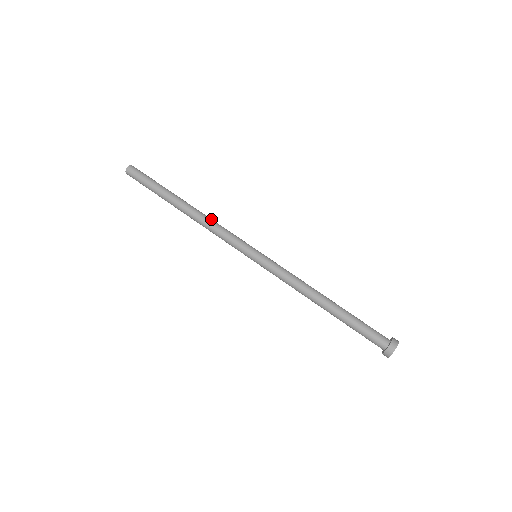
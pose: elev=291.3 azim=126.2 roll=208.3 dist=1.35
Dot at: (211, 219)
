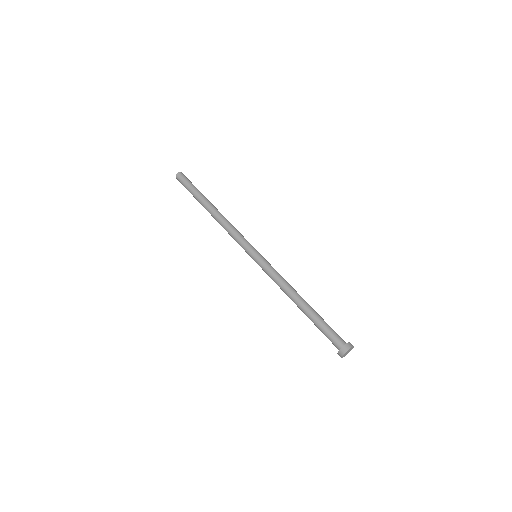
Dot at: occluded
